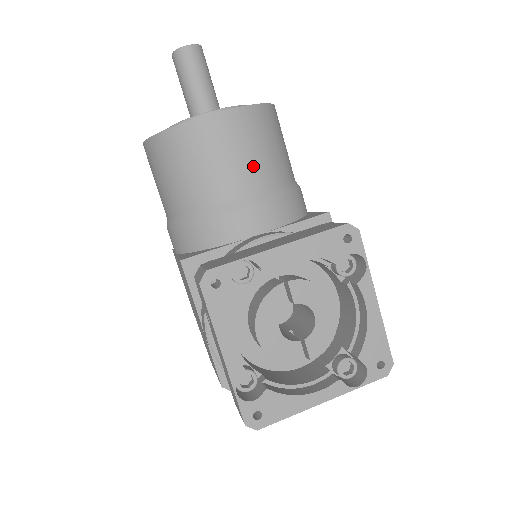
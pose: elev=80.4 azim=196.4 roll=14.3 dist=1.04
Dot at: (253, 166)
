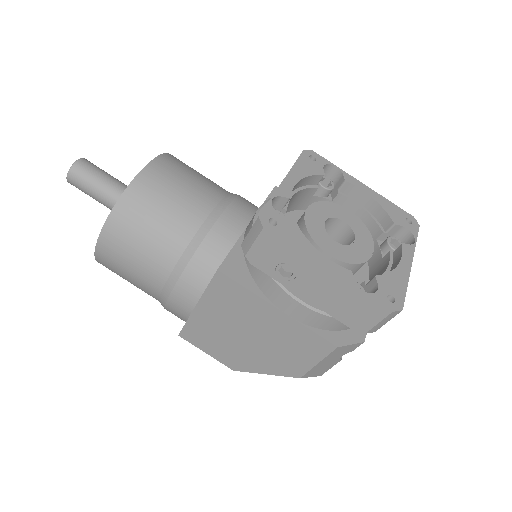
Dot at: (203, 185)
